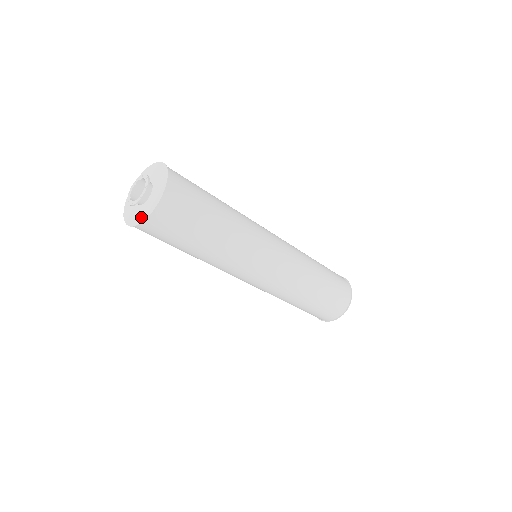
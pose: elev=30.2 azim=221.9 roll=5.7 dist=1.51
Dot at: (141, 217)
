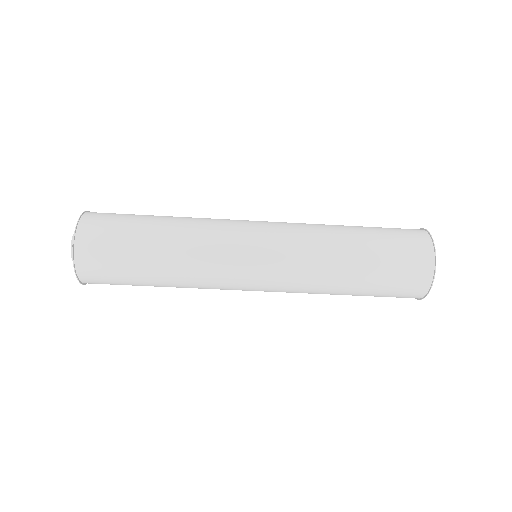
Dot at: (76, 264)
